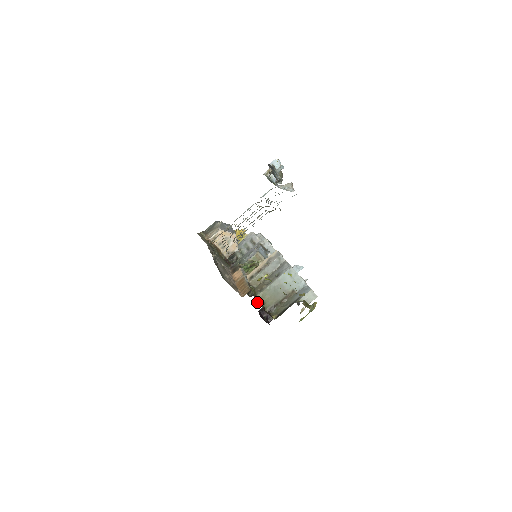
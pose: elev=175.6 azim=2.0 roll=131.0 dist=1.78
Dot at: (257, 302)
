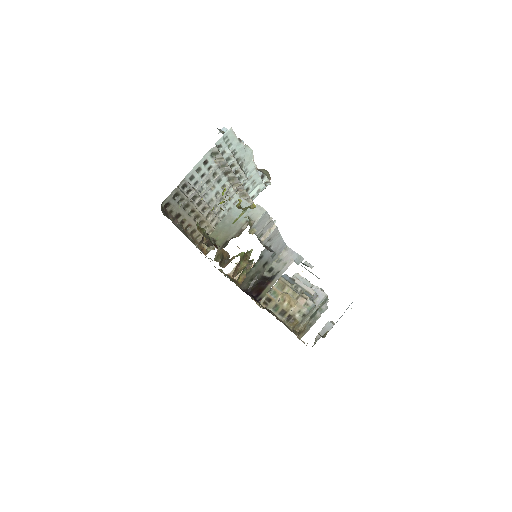
Dot at: occluded
